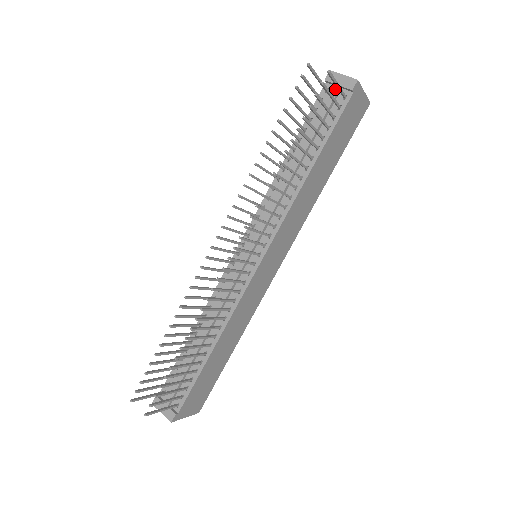
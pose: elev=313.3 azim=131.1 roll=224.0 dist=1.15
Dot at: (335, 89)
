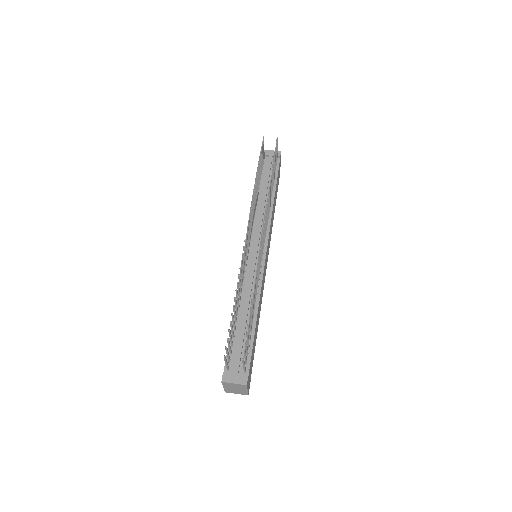
Dot at: (270, 157)
